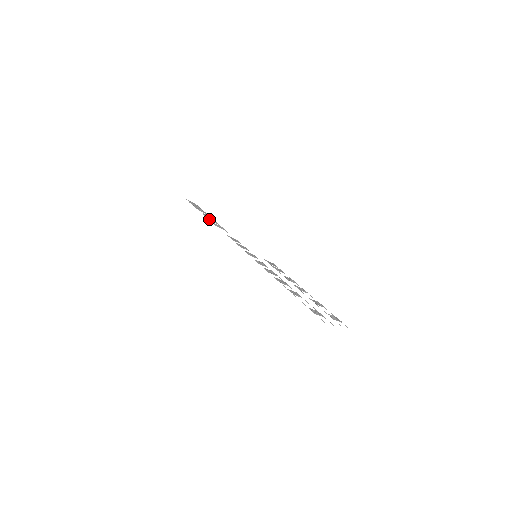
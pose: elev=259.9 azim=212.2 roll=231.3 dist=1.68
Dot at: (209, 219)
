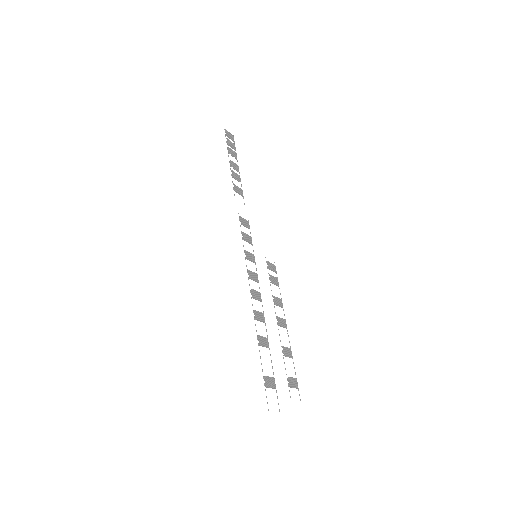
Dot at: (232, 175)
